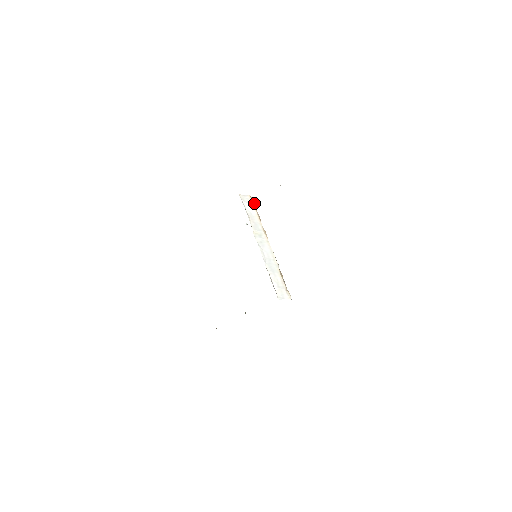
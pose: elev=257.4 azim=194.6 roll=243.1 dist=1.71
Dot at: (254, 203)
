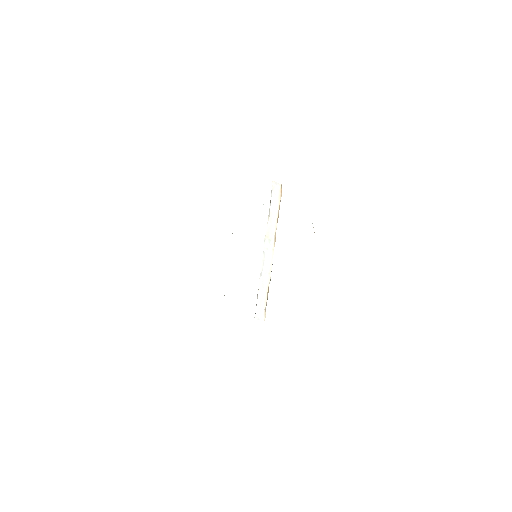
Dot at: occluded
